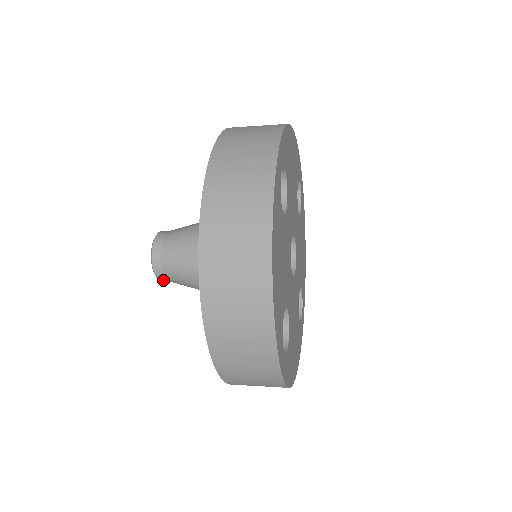
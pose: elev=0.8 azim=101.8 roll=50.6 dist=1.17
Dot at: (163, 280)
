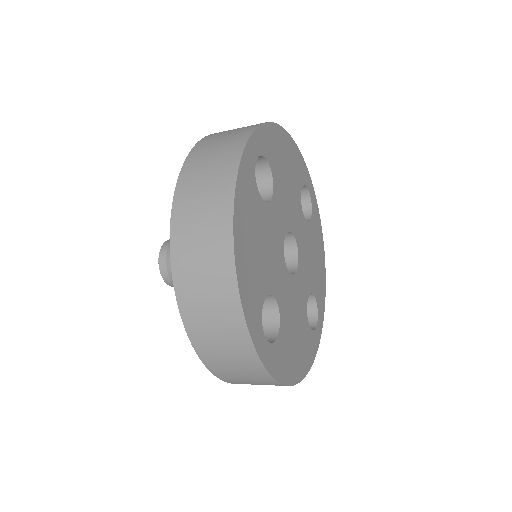
Dot at: (171, 284)
